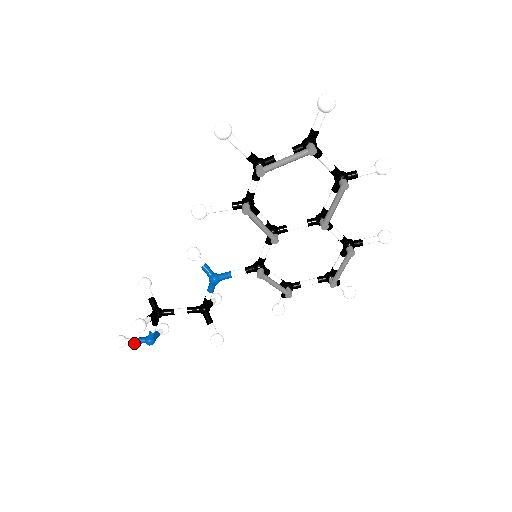
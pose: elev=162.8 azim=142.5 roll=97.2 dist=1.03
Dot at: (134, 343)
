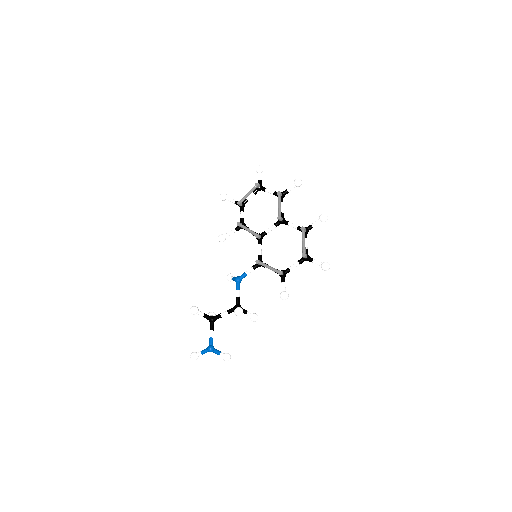
Dot at: (201, 353)
